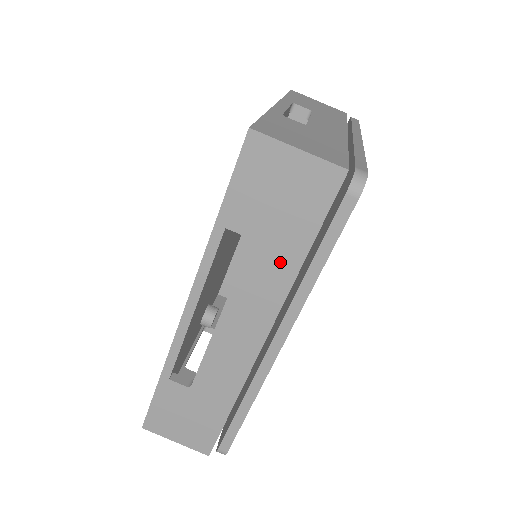
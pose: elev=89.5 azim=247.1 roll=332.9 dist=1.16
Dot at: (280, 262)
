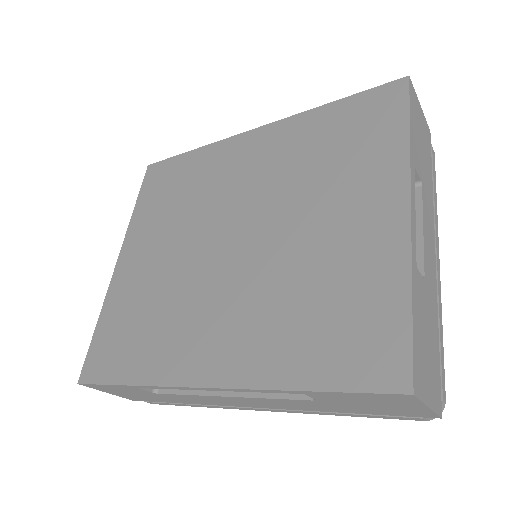
Dot at: (323, 408)
